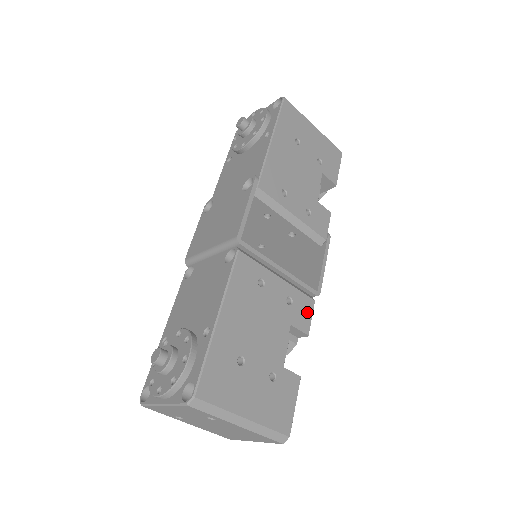
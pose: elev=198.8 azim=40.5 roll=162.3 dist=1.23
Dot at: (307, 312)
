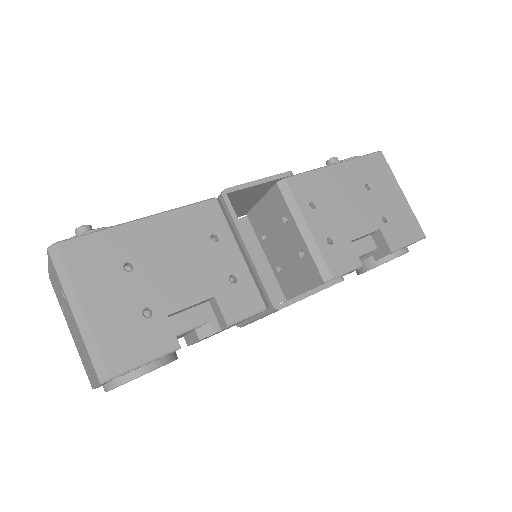
Dot at: (246, 307)
